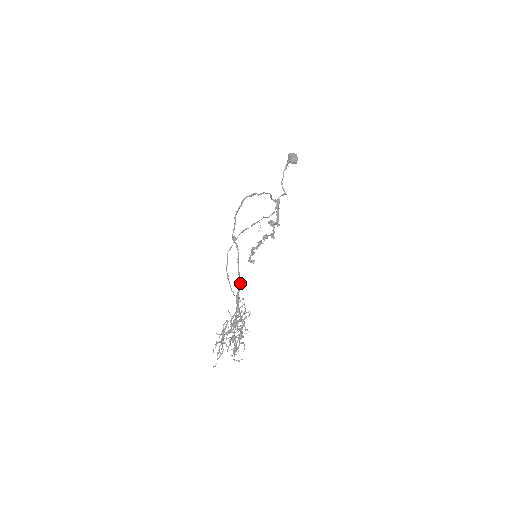
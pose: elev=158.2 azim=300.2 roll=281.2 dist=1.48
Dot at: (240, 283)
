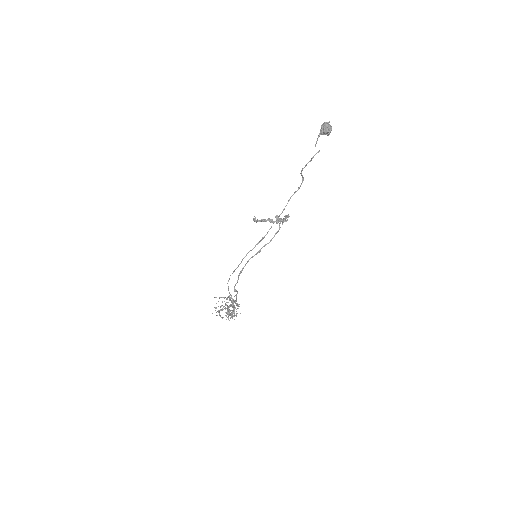
Dot at: occluded
